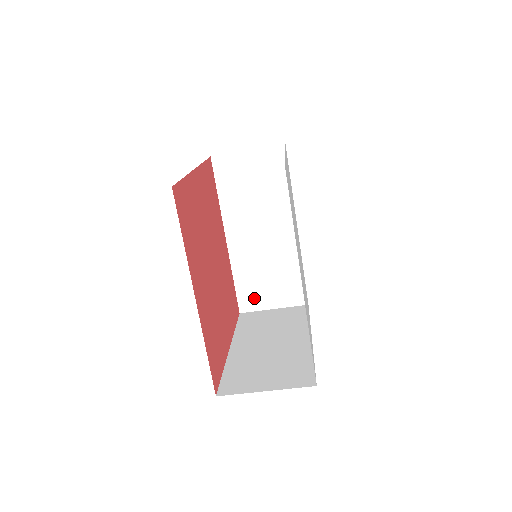
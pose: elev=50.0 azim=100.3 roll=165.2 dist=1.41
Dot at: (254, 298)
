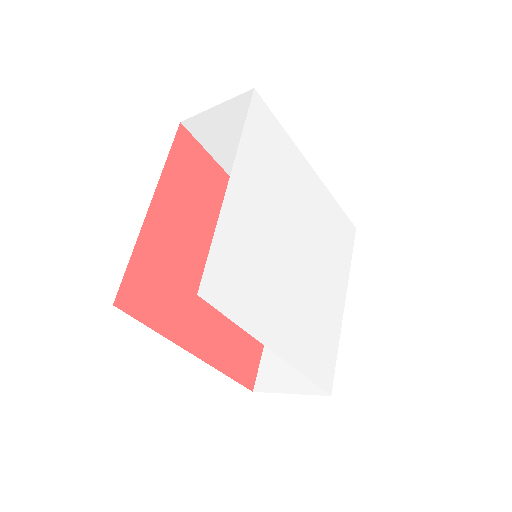
Dot at: occluded
